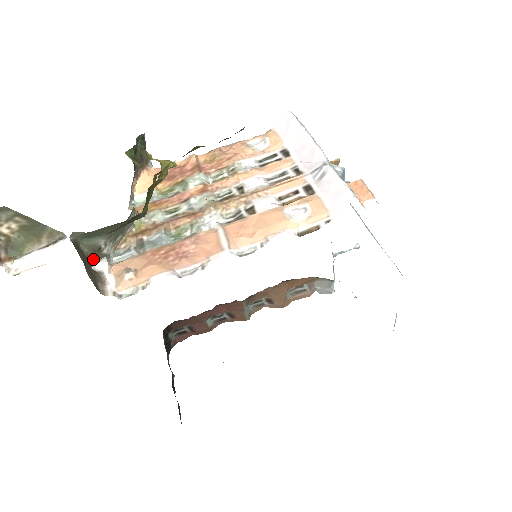
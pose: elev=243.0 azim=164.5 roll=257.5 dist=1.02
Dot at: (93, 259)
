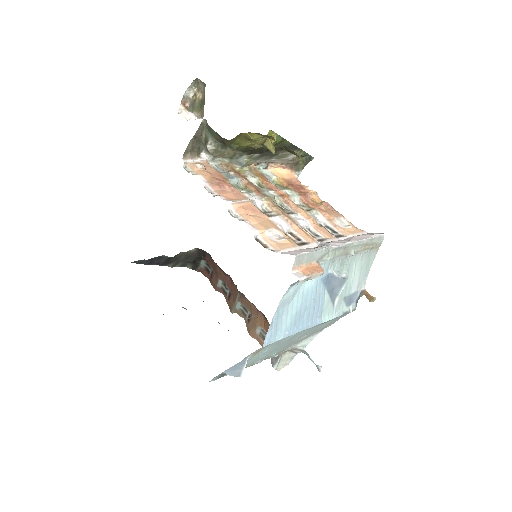
Dot at: (204, 147)
